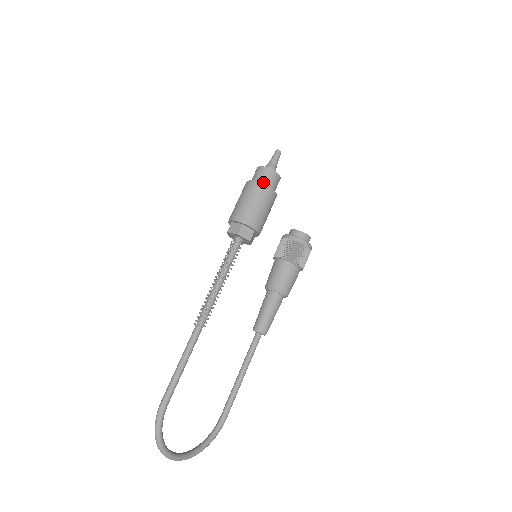
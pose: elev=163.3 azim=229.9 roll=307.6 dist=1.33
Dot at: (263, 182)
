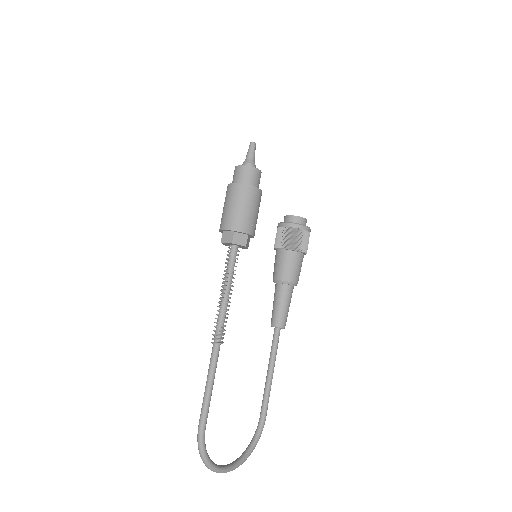
Dot at: (244, 182)
